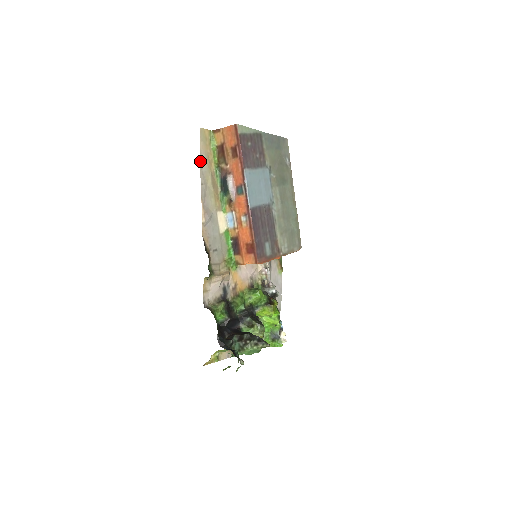
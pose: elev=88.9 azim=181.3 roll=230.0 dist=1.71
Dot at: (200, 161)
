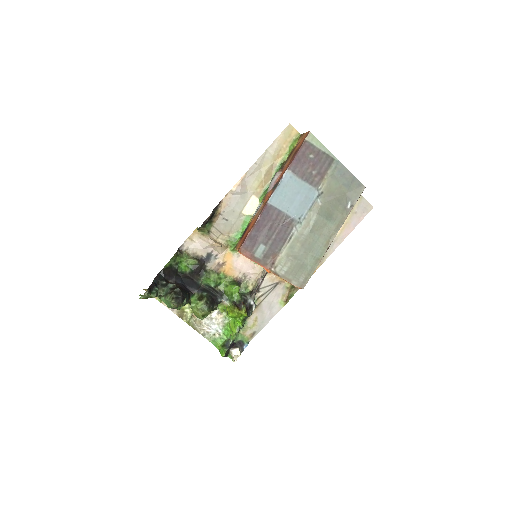
Dot at: (269, 147)
